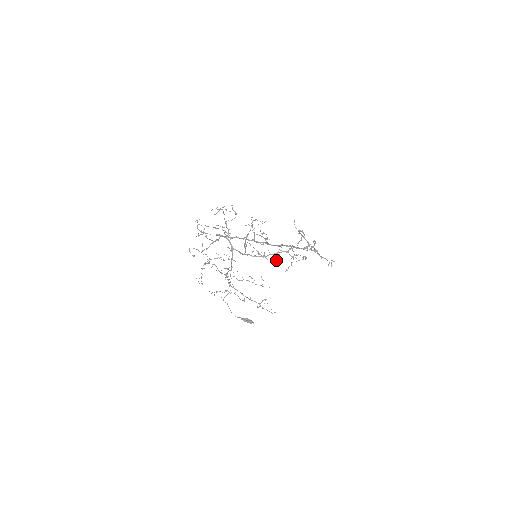
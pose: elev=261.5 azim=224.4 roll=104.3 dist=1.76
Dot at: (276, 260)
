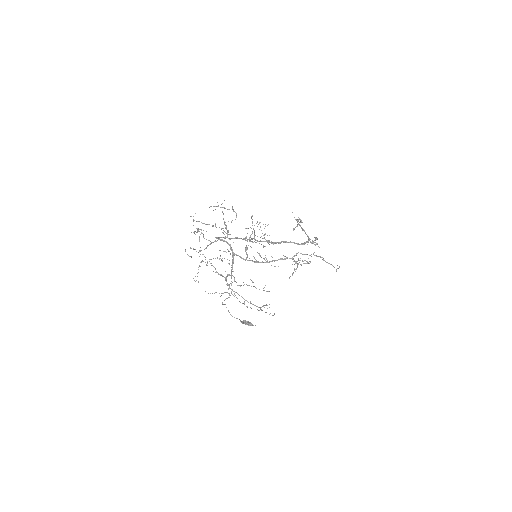
Dot at: occluded
